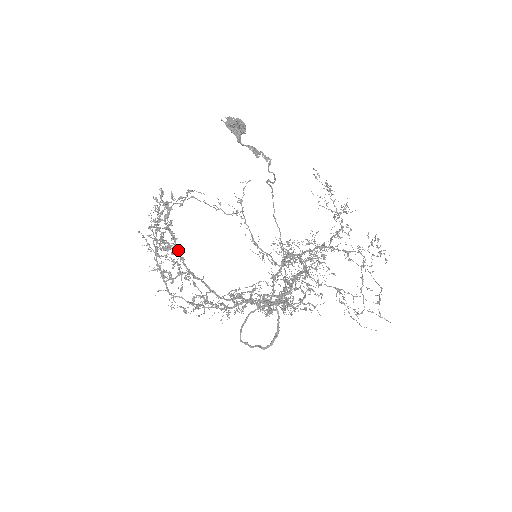
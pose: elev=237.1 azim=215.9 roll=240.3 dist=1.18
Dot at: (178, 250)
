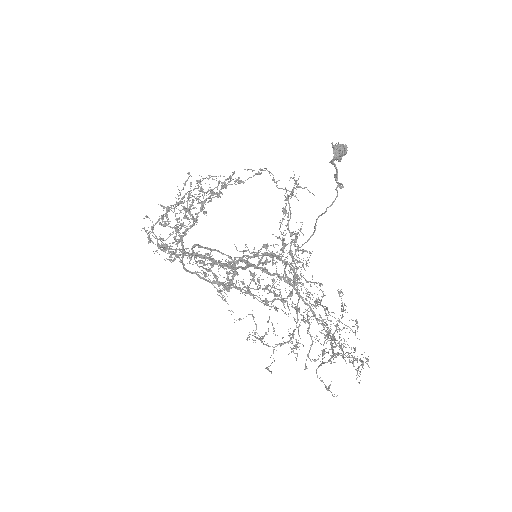
Dot at: occluded
